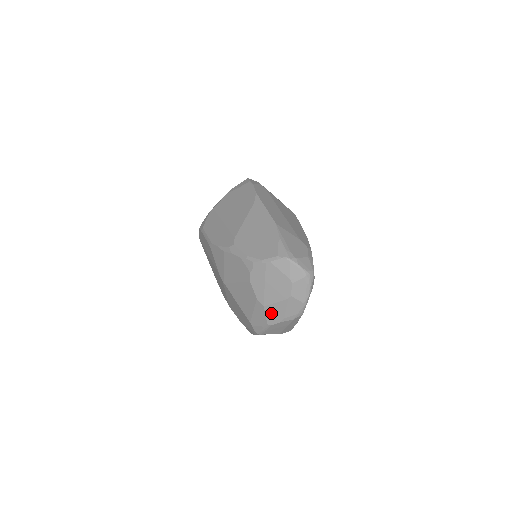
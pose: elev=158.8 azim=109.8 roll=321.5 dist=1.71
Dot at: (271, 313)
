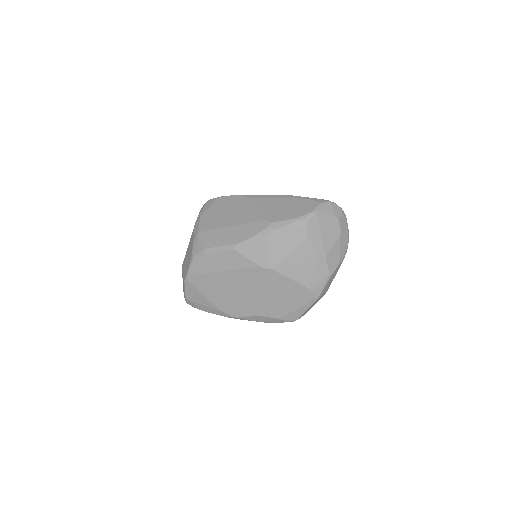
Dot at: (331, 260)
